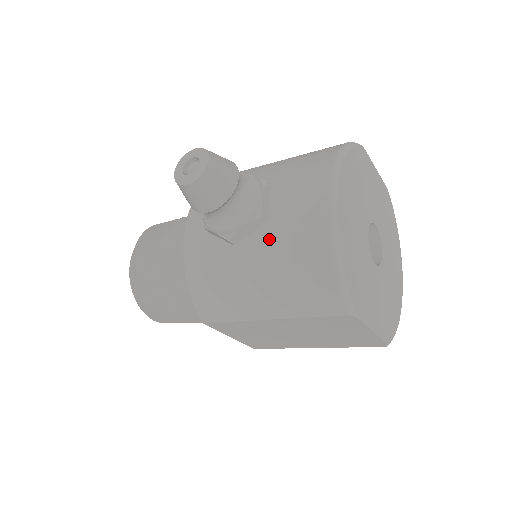
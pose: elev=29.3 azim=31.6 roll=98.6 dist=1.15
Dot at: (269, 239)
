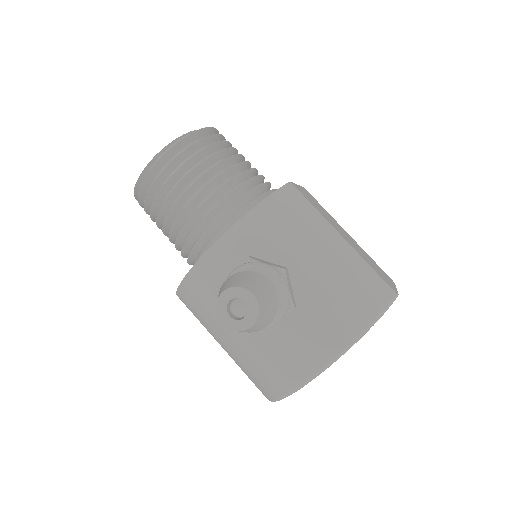
Dot at: (259, 341)
